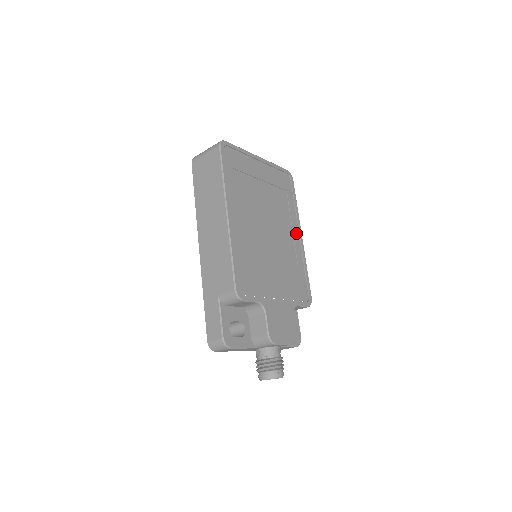
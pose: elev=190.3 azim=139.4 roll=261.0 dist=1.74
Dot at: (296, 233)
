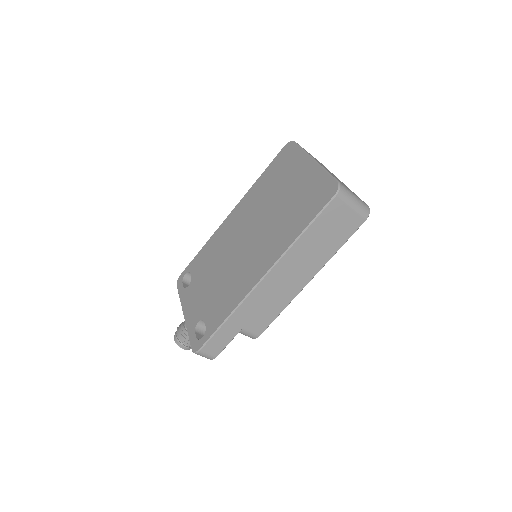
Dot at: occluded
